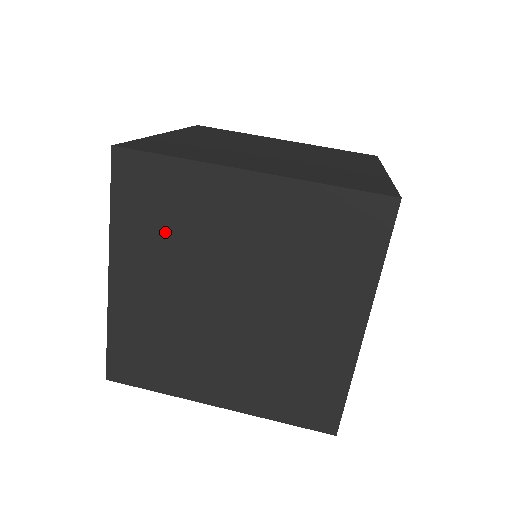
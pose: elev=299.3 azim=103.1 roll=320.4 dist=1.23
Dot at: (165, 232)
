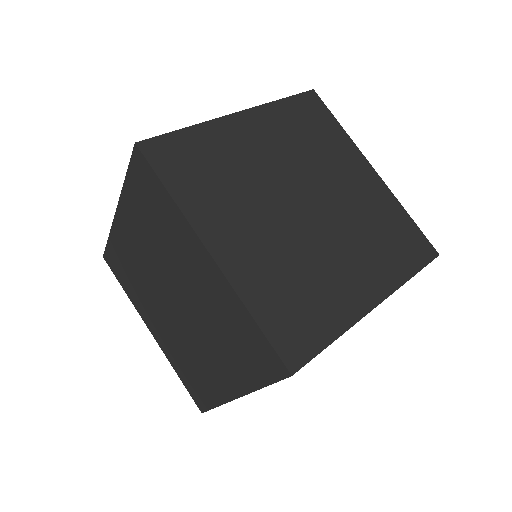
Dot at: (222, 184)
